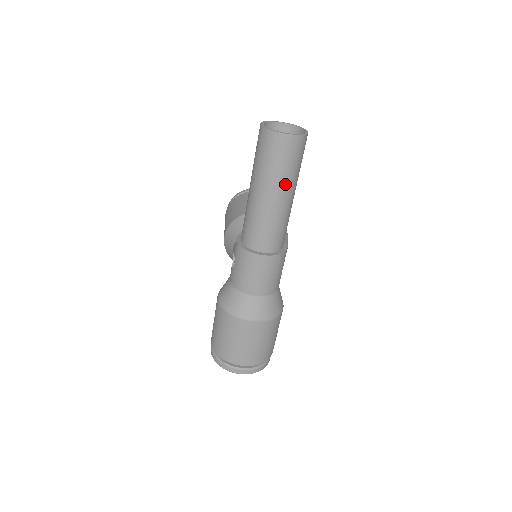
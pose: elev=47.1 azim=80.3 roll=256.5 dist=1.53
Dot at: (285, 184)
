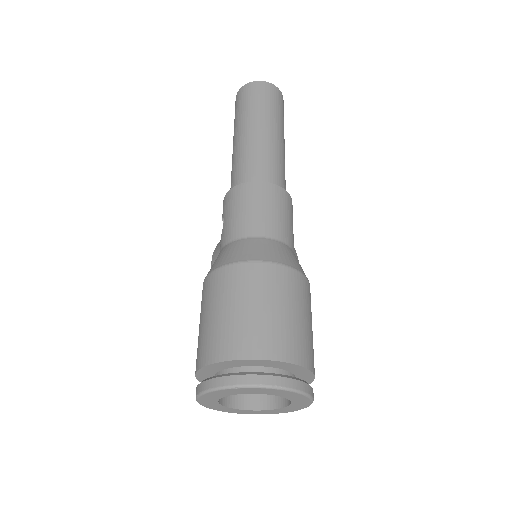
Dot at: (269, 119)
